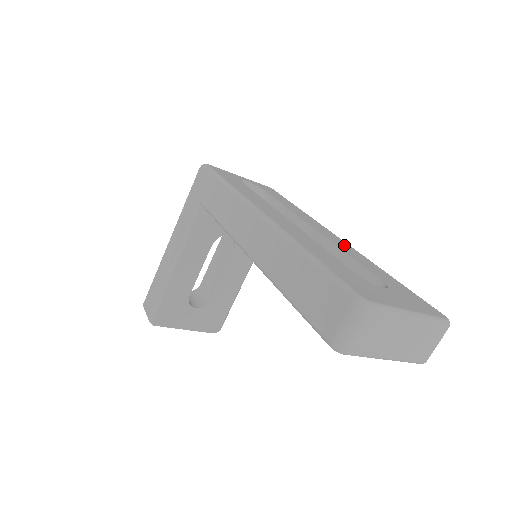
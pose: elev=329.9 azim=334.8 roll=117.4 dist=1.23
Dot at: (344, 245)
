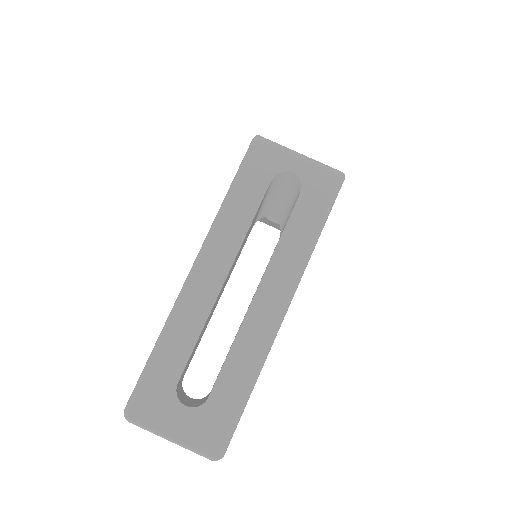
Dot at: (259, 332)
